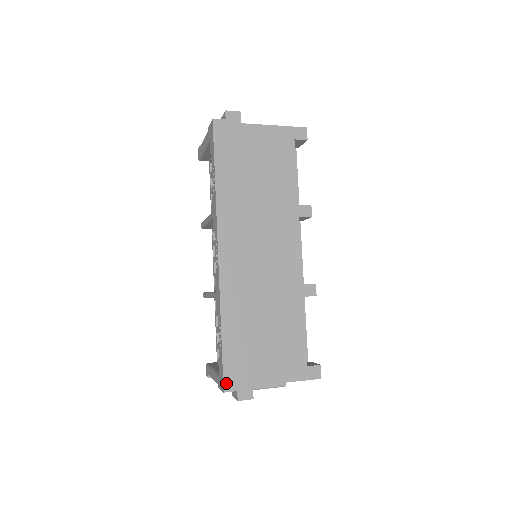
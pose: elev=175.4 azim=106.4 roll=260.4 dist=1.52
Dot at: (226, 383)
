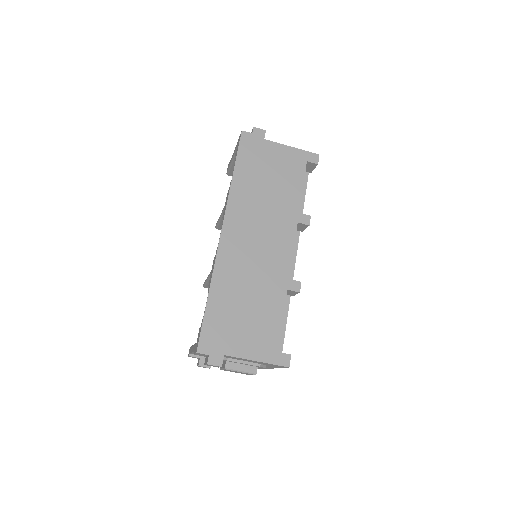
Dot at: (200, 345)
